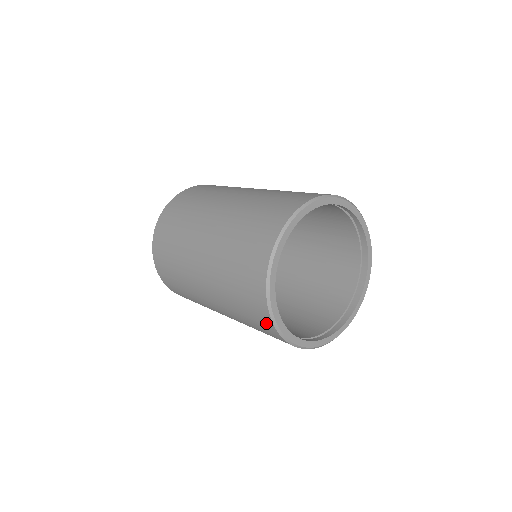
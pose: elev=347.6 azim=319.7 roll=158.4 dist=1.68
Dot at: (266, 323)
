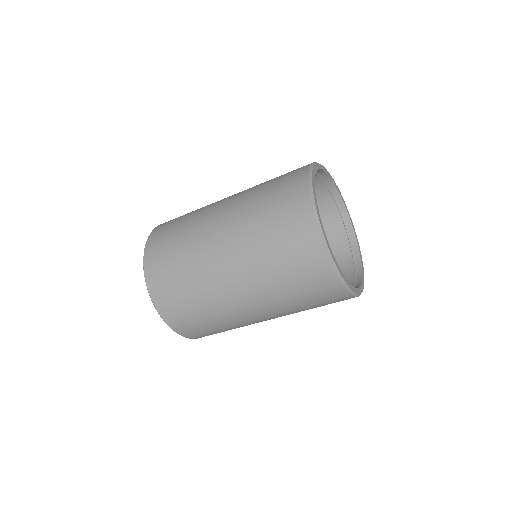
Dot at: (300, 199)
